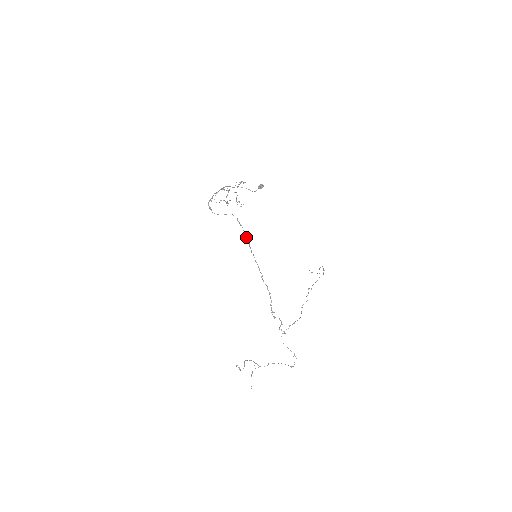
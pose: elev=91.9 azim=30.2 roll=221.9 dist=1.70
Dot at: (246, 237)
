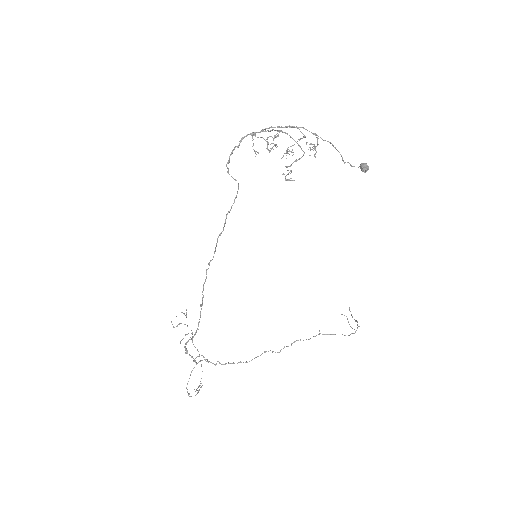
Dot at: (215, 247)
